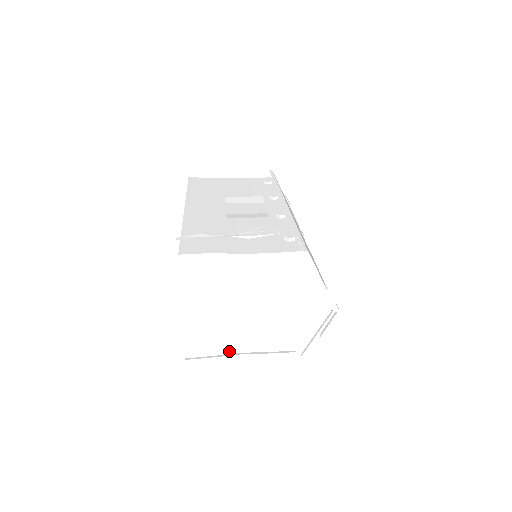
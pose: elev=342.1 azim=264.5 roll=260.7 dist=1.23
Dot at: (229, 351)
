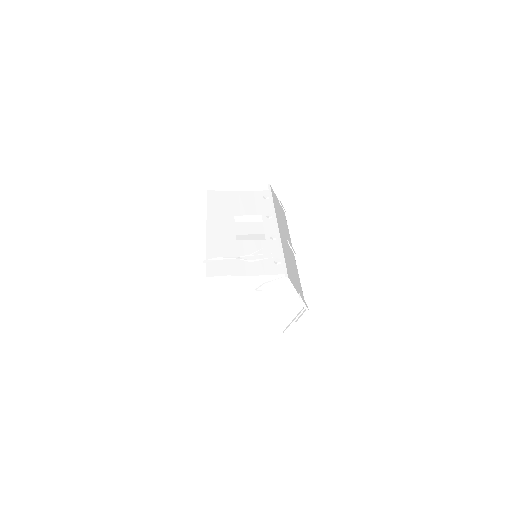
Dot at: (237, 329)
